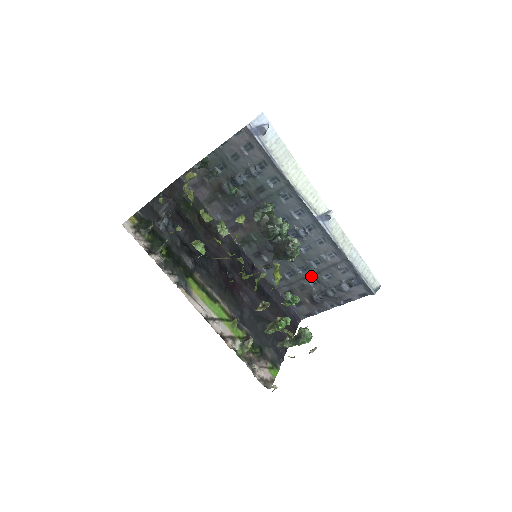
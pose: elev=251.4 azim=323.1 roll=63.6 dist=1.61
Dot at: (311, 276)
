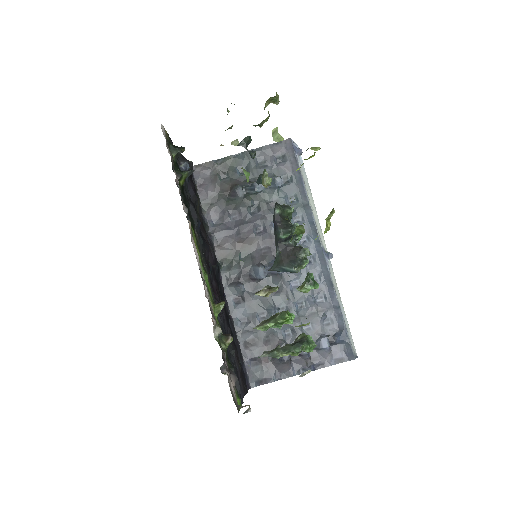
Dot at: occluded
